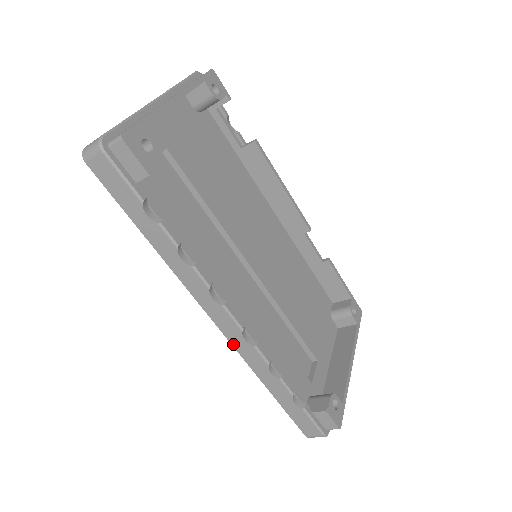
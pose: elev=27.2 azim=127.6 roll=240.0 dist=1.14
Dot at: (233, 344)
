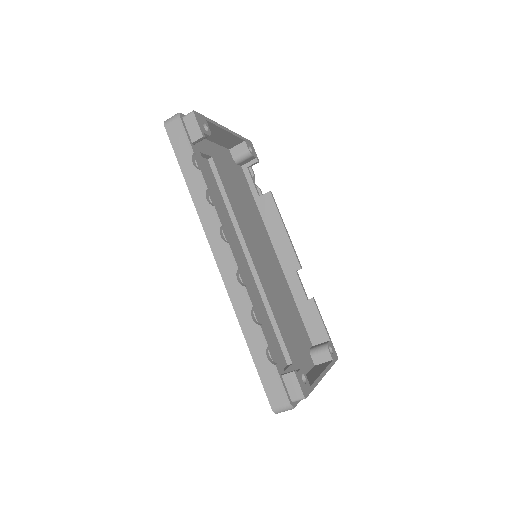
Dot at: (226, 285)
